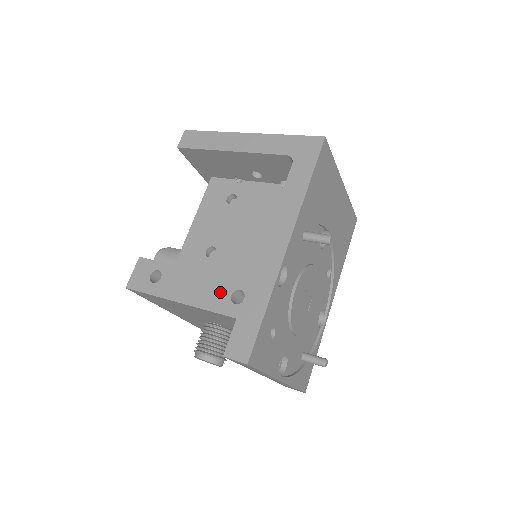
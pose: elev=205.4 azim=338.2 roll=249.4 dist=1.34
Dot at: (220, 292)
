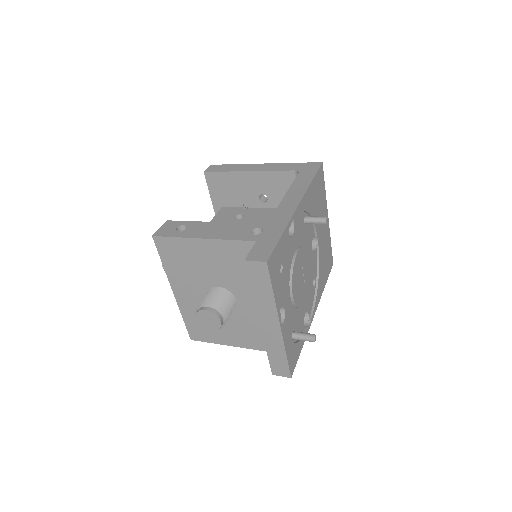
Dot at: (241, 230)
